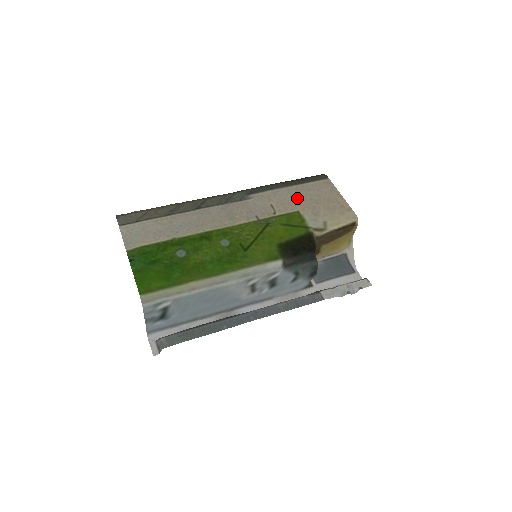
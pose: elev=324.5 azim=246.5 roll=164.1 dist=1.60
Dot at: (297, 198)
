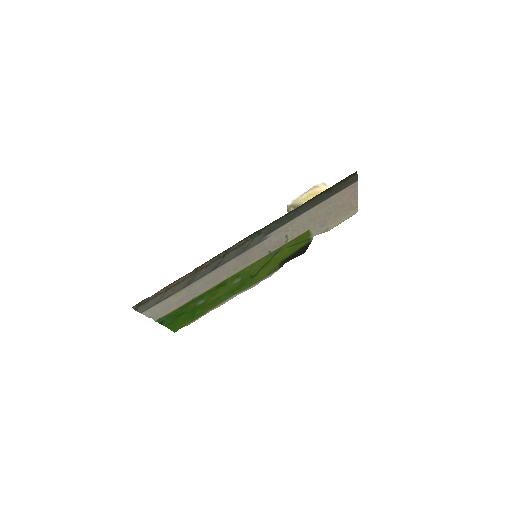
Dot at: (314, 218)
